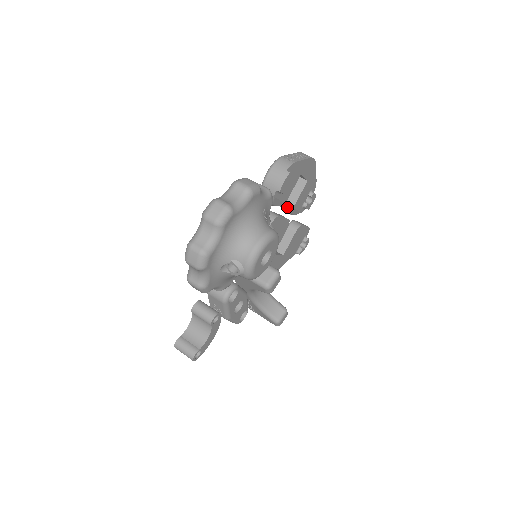
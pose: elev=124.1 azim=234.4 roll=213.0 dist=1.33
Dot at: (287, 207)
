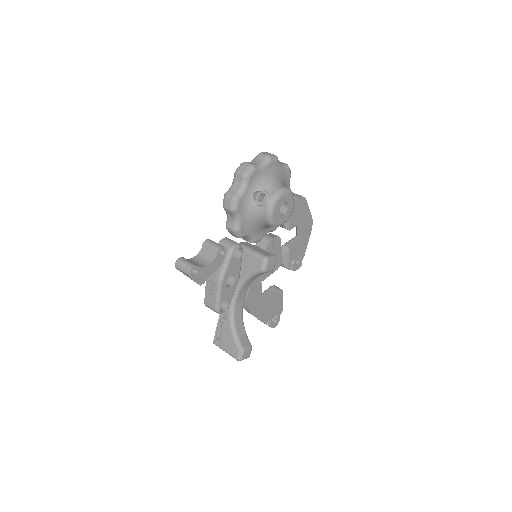
Dot at: (283, 250)
